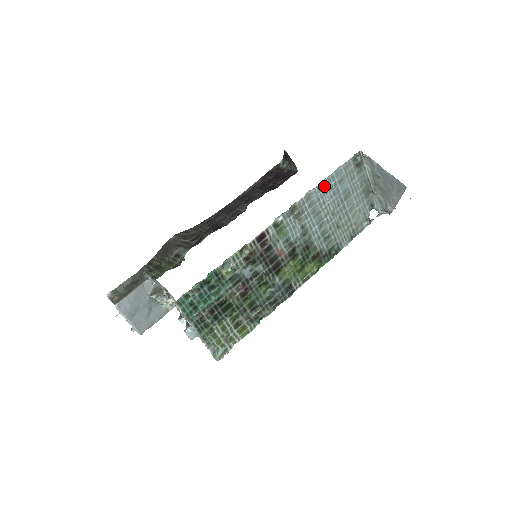
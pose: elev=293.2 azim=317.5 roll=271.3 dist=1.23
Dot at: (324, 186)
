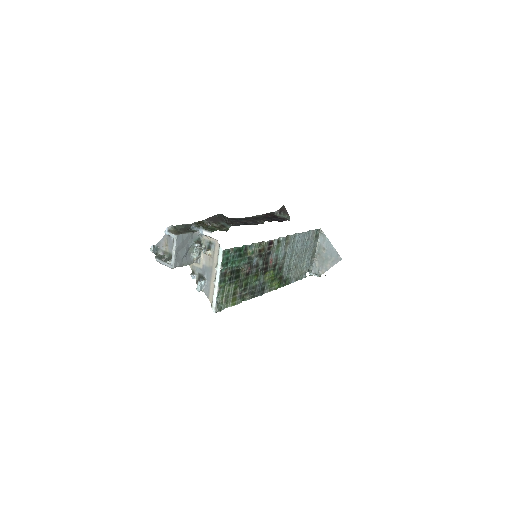
Dot at: (302, 236)
